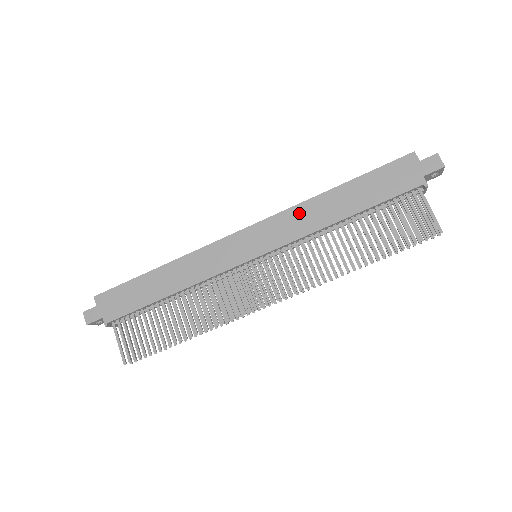
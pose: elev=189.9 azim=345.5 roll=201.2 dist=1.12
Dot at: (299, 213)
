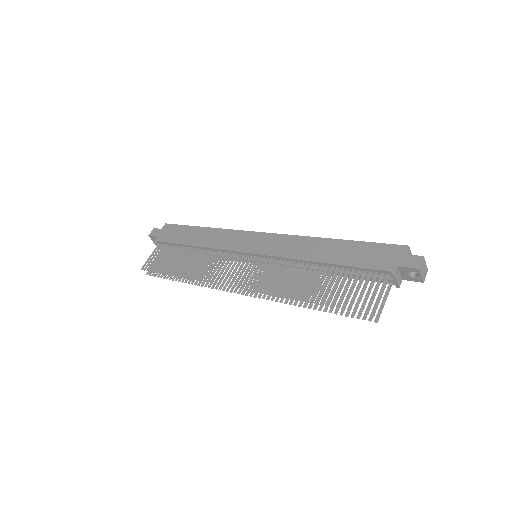
Dot at: (299, 242)
